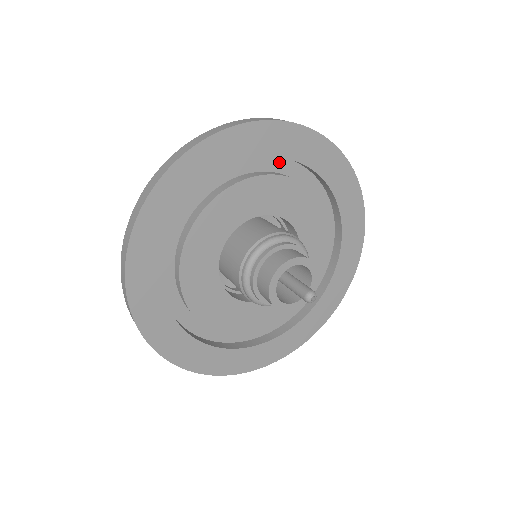
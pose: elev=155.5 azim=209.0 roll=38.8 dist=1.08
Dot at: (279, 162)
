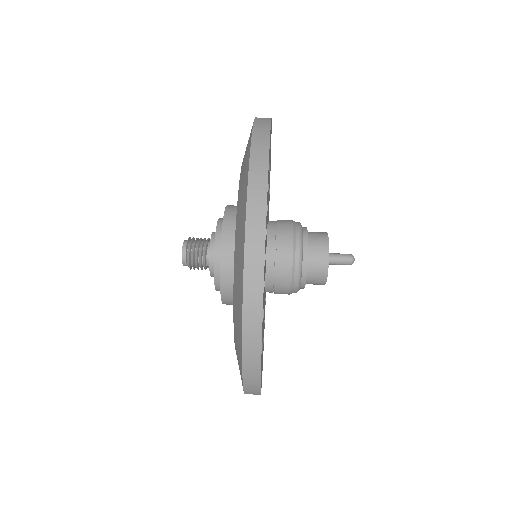
Dot at: occluded
